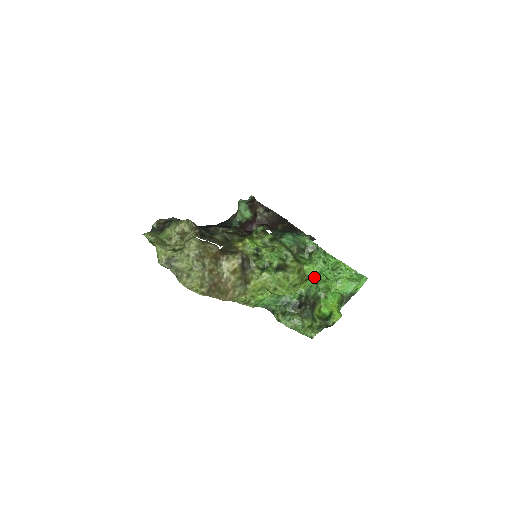
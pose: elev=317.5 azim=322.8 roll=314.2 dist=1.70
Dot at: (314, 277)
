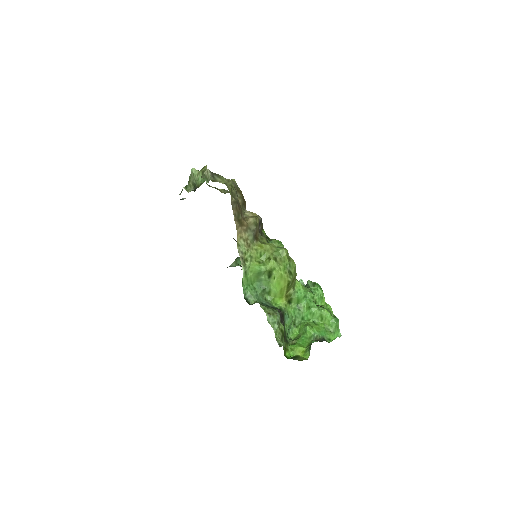
Dot at: (296, 305)
